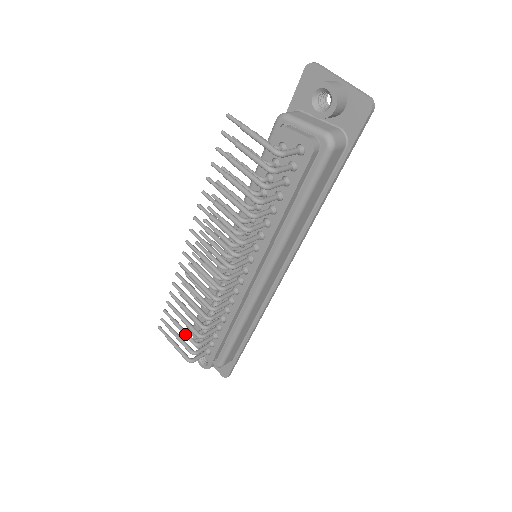
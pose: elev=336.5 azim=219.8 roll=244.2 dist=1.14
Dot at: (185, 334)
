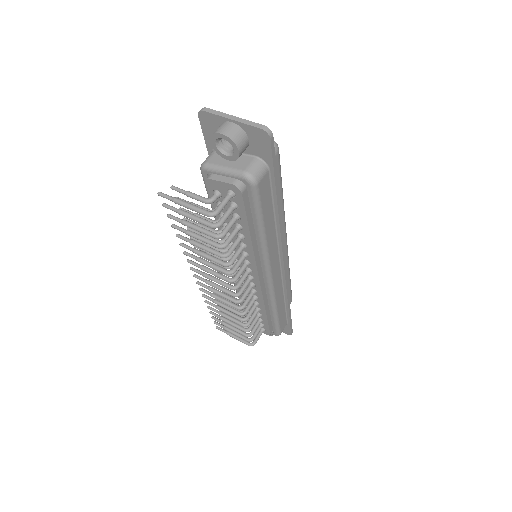
Dot at: (236, 331)
